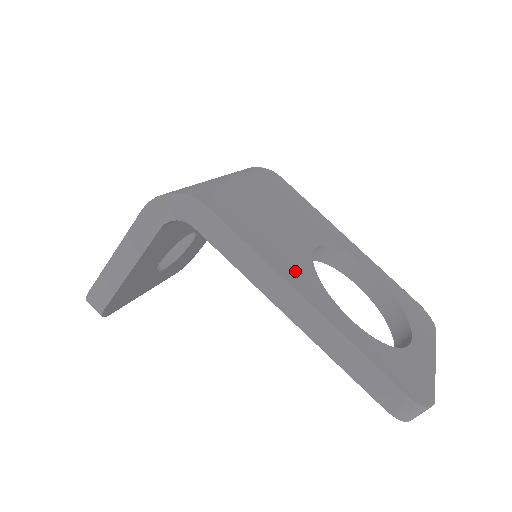
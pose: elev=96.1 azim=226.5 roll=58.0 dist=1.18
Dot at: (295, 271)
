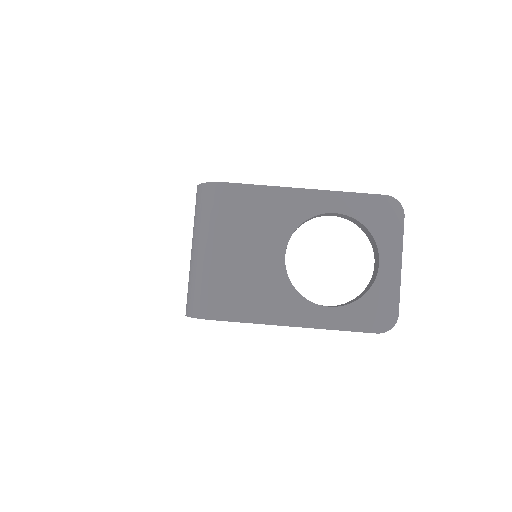
Dot at: (281, 307)
